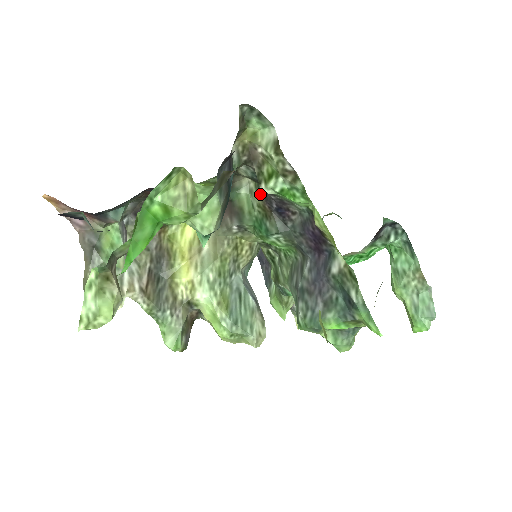
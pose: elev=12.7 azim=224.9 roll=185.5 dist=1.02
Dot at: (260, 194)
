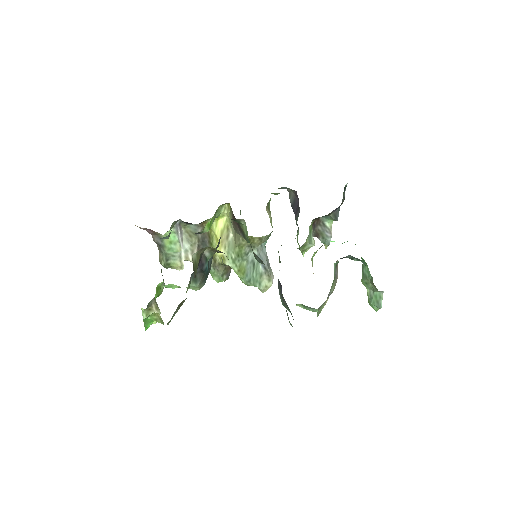
Dot at: occluded
